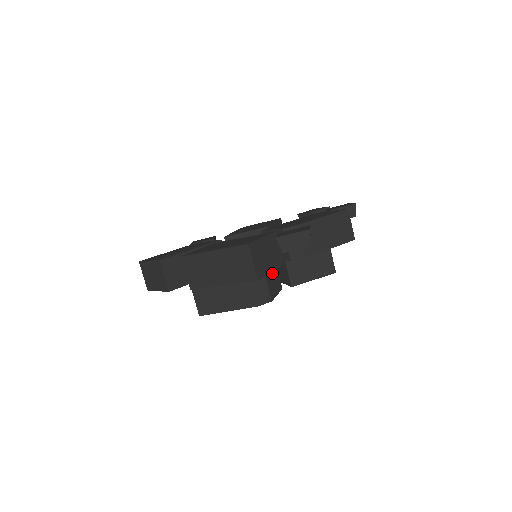
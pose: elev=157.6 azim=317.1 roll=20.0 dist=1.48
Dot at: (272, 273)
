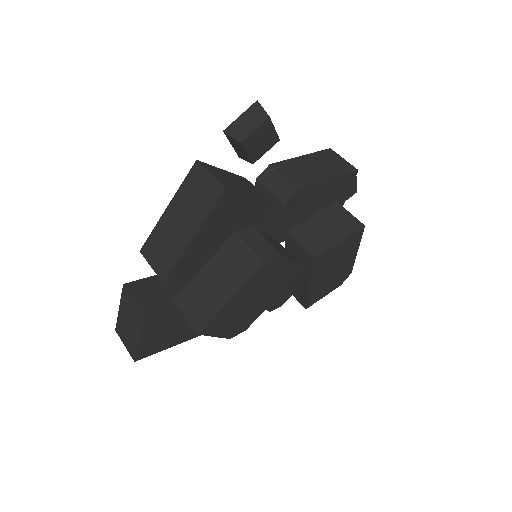
Dot at: (274, 242)
